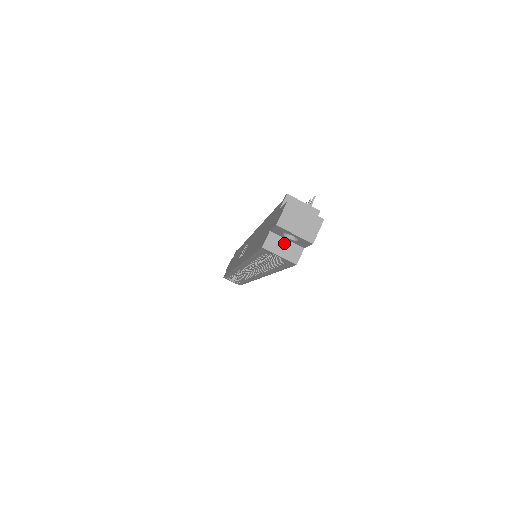
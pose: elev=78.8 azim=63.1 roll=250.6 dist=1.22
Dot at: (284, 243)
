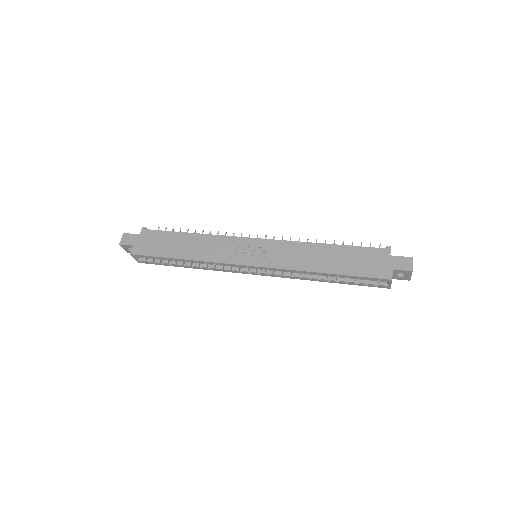
Dot at: occluded
